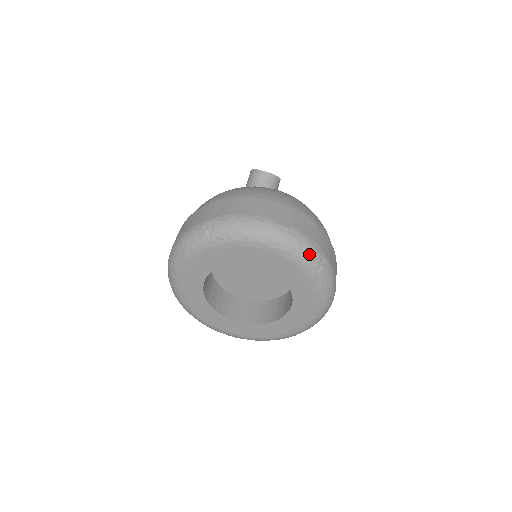
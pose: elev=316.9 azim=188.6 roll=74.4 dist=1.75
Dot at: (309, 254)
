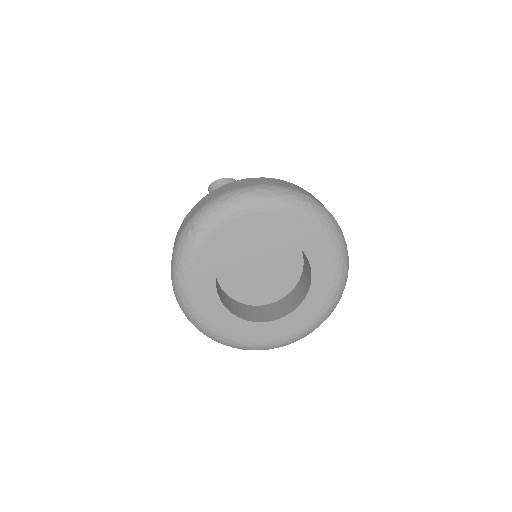
Dot at: (289, 196)
